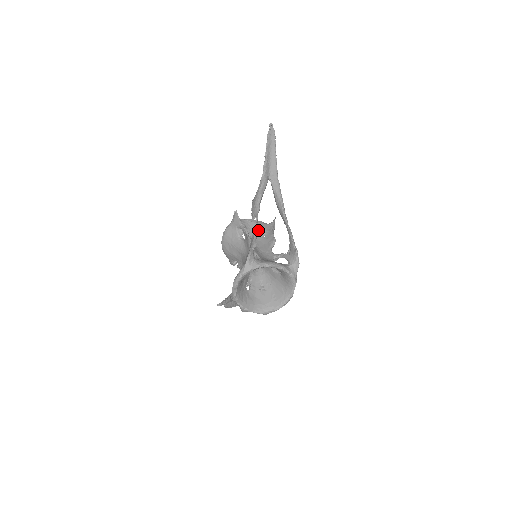
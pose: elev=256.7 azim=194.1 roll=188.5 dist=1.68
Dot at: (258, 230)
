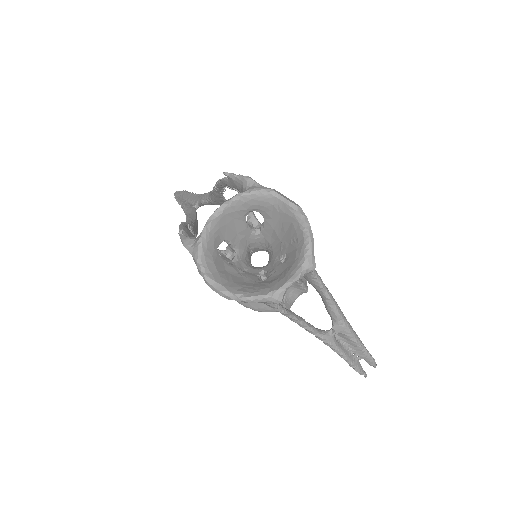
Dot at: occluded
